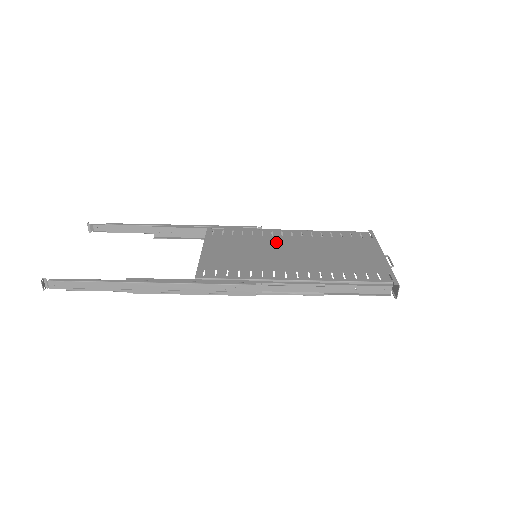
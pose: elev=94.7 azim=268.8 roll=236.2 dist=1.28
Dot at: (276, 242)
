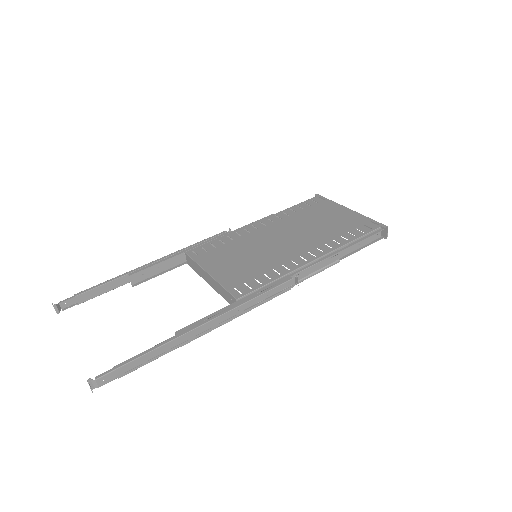
Dot at: (260, 236)
